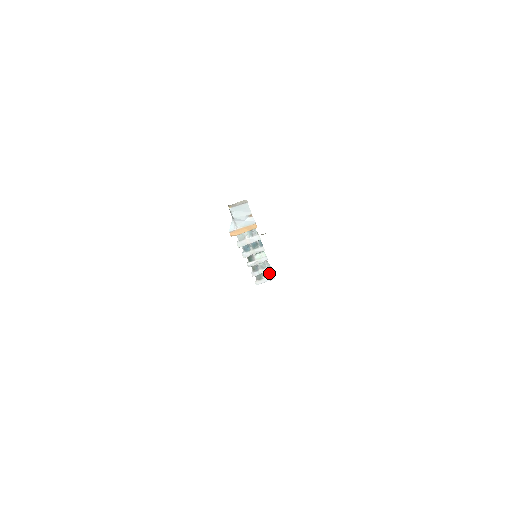
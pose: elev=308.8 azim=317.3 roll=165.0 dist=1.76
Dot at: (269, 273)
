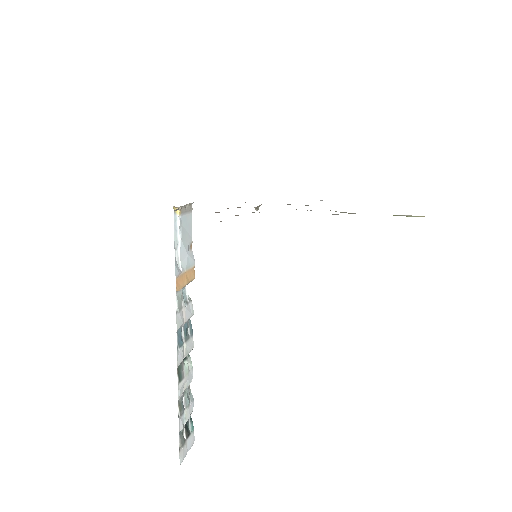
Dot at: (189, 426)
